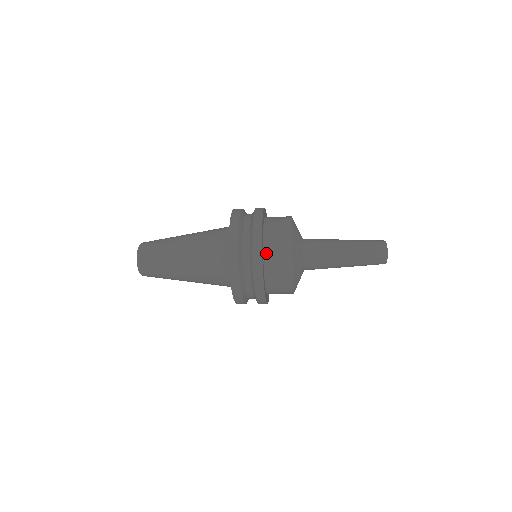
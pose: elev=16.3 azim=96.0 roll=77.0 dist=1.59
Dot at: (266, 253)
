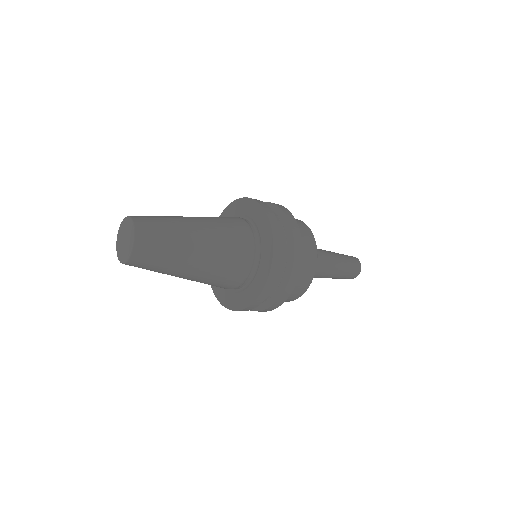
Dot at: occluded
